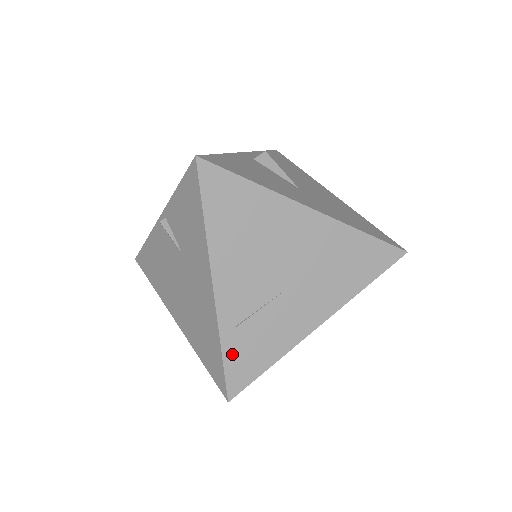
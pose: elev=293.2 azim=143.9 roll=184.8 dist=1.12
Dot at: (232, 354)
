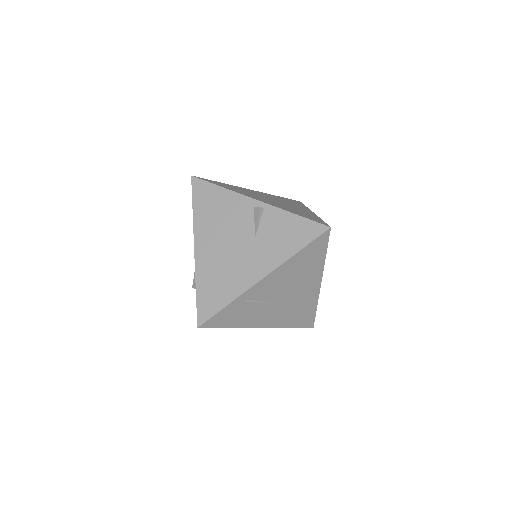
Dot at: (228, 310)
